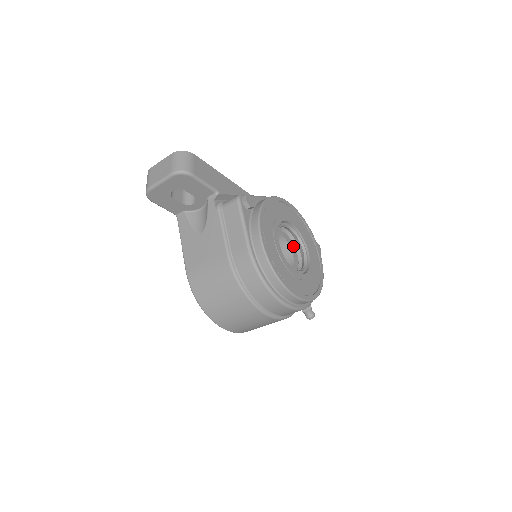
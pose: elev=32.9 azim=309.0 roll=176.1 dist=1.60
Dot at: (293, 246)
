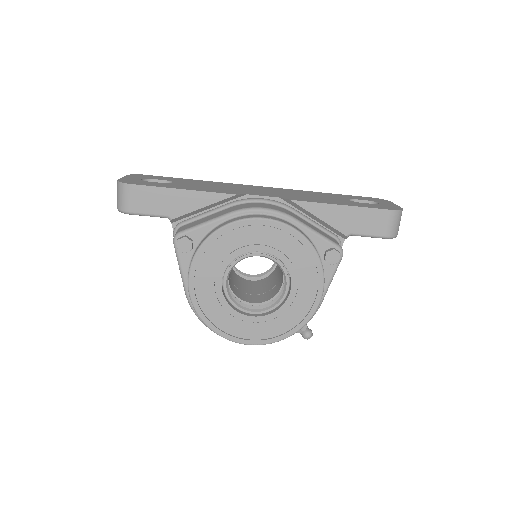
Dot at: occluded
